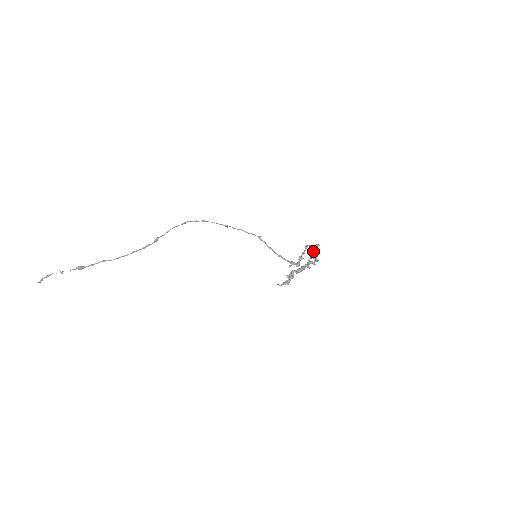
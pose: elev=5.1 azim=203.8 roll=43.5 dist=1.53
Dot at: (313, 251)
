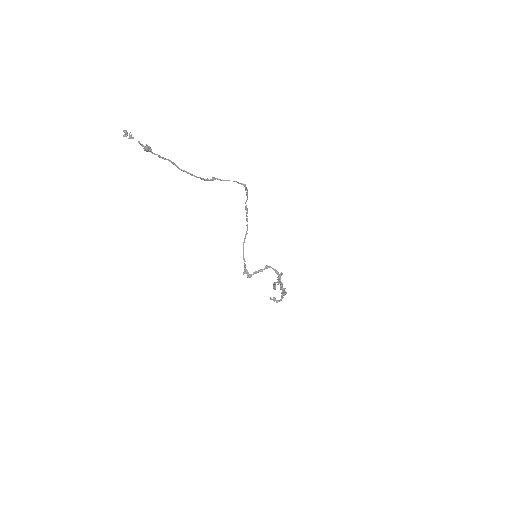
Dot at: (278, 277)
